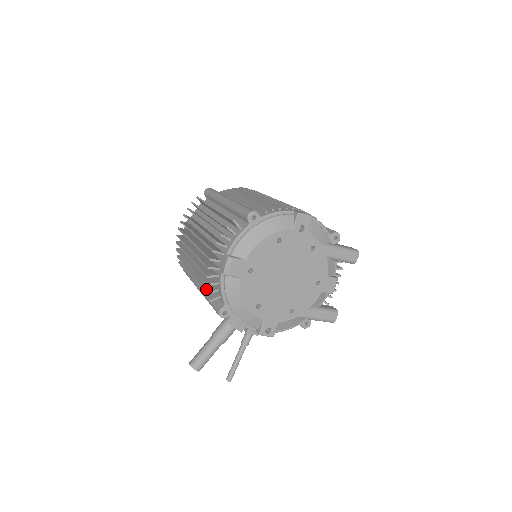
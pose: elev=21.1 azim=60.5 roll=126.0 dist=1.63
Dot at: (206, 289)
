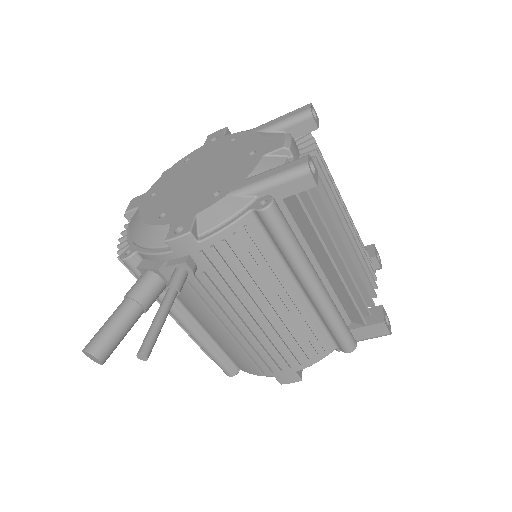
Dot at: occluded
